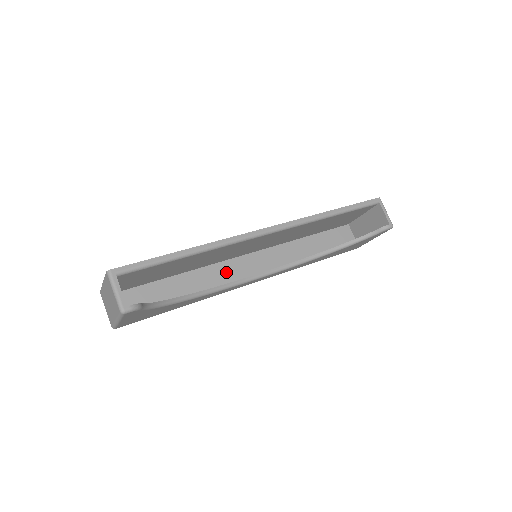
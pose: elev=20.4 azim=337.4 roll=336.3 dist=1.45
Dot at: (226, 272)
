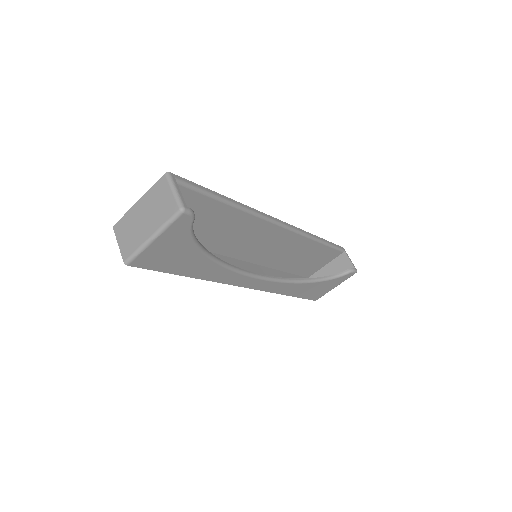
Dot at: occluded
